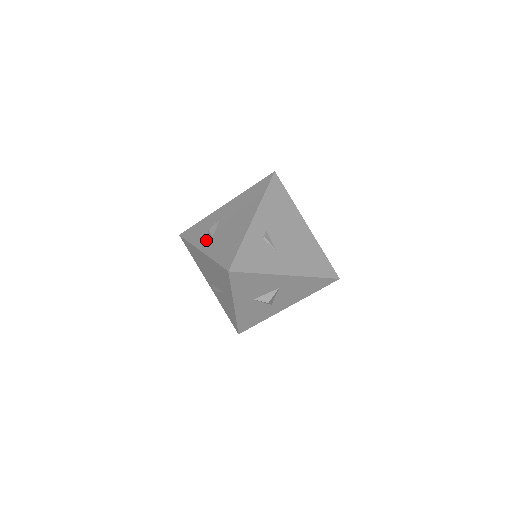
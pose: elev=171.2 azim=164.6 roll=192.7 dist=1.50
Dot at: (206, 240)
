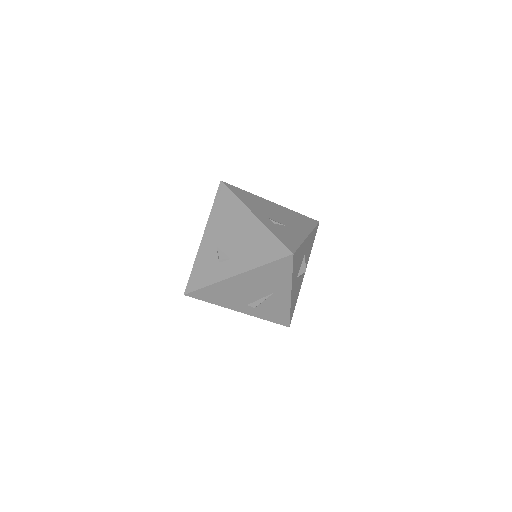
Dot at: (228, 266)
